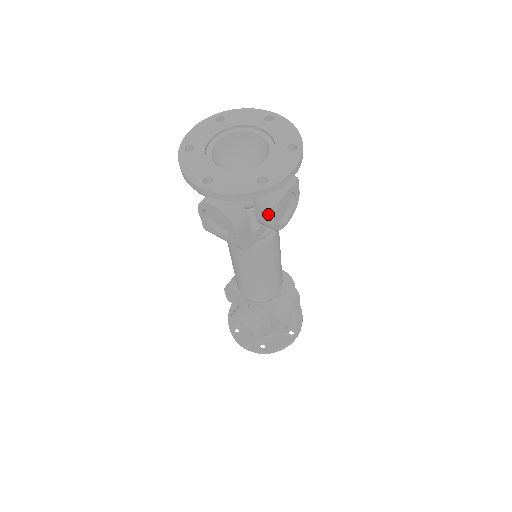
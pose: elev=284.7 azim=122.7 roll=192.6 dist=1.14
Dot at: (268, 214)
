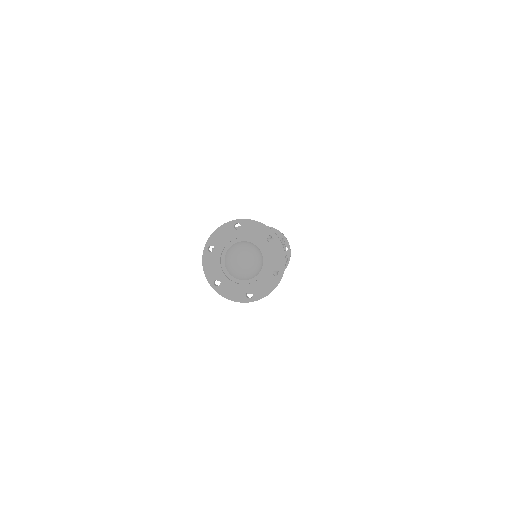
Dot at: occluded
